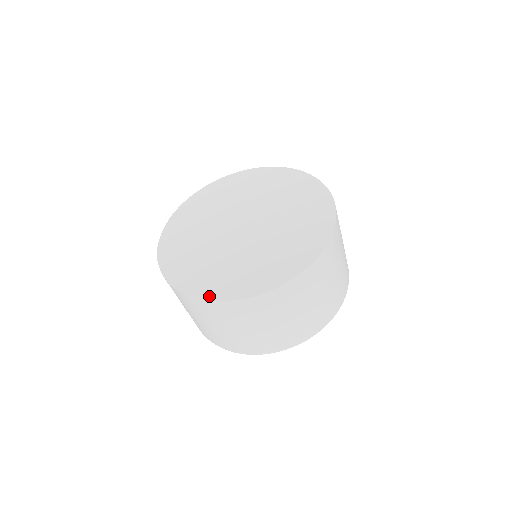
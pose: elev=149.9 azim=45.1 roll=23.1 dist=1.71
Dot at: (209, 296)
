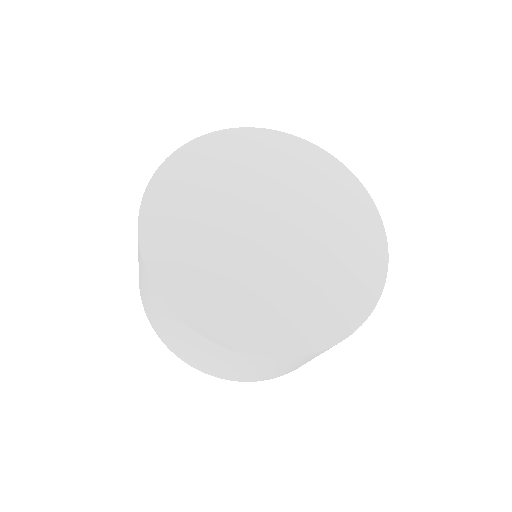
Dot at: (146, 239)
